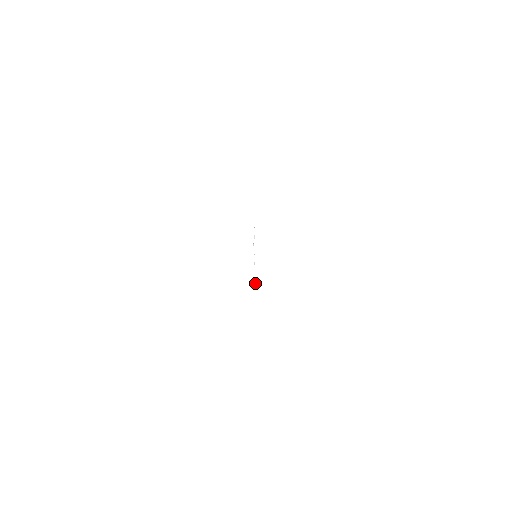
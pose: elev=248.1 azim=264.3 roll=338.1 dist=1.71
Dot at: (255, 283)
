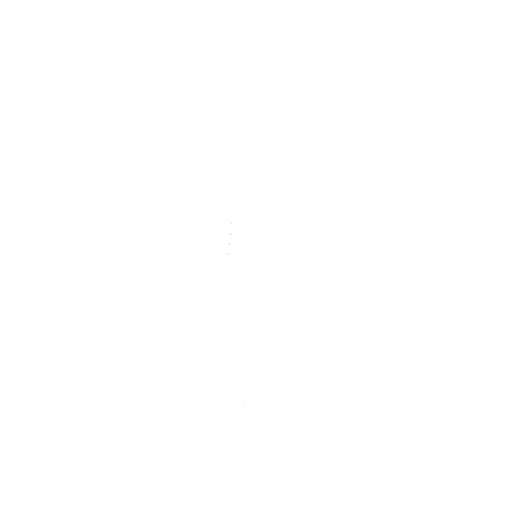
Dot at: occluded
